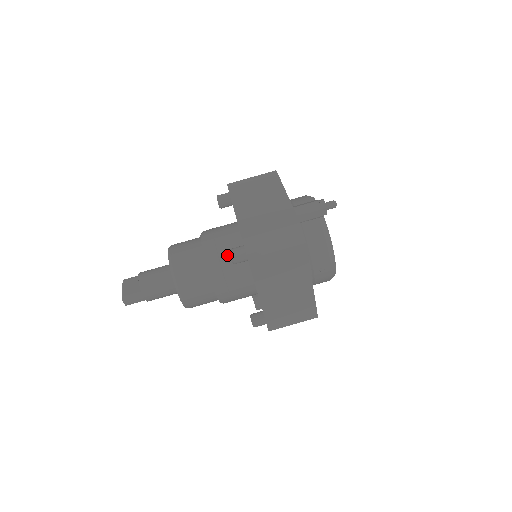
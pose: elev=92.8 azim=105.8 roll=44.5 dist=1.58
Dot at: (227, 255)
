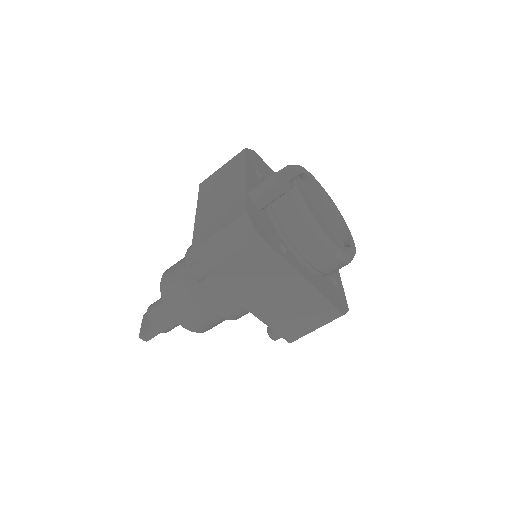
Dot at: occluded
